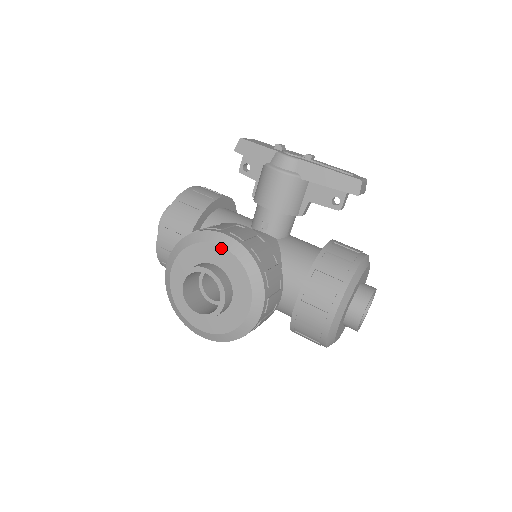
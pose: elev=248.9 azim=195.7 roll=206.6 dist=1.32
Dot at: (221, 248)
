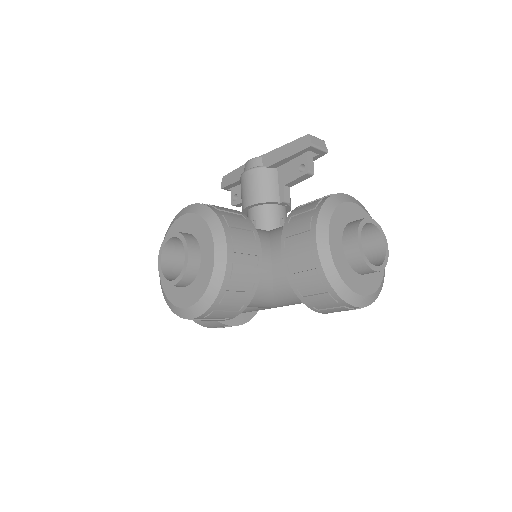
Dot at: (184, 216)
